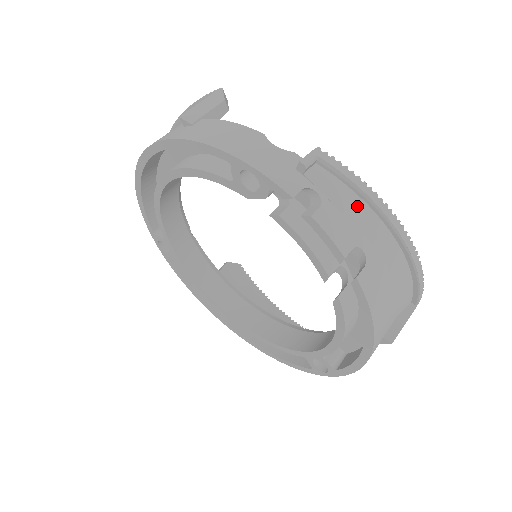
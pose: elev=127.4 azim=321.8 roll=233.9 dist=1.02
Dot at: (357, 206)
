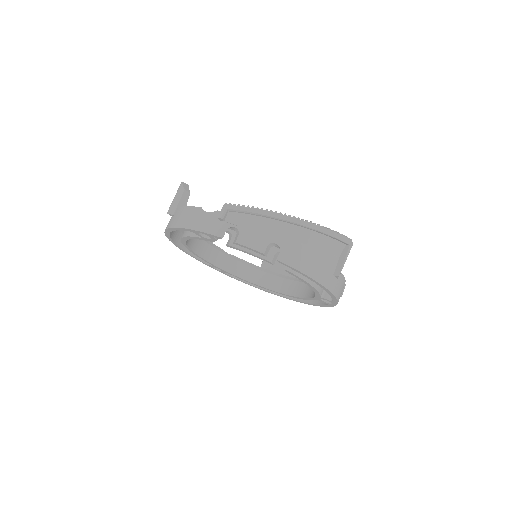
Dot at: (260, 222)
